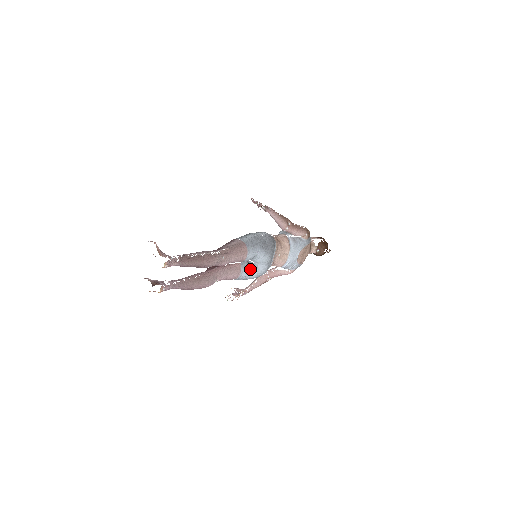
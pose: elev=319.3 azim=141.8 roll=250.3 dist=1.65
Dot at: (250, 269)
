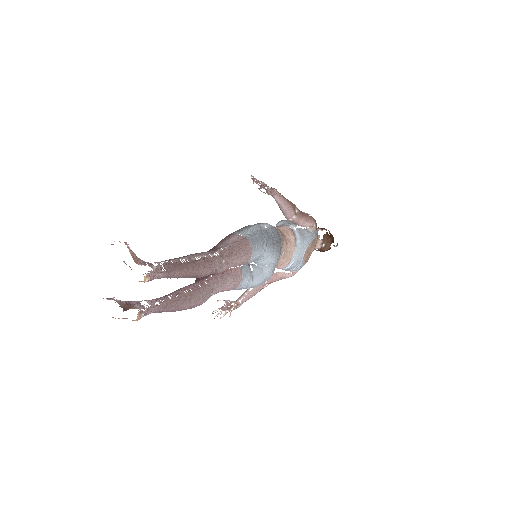
Dot at: (252, 275)
